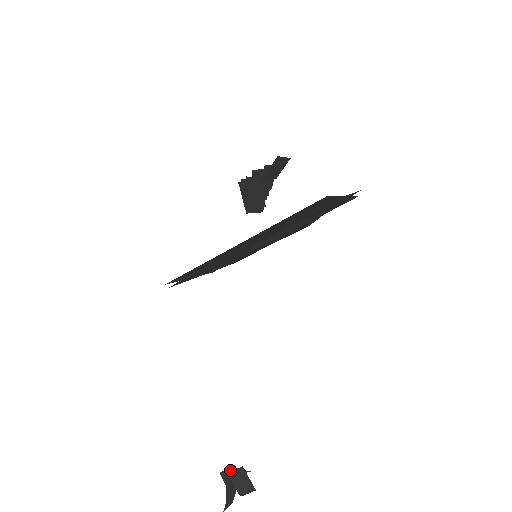
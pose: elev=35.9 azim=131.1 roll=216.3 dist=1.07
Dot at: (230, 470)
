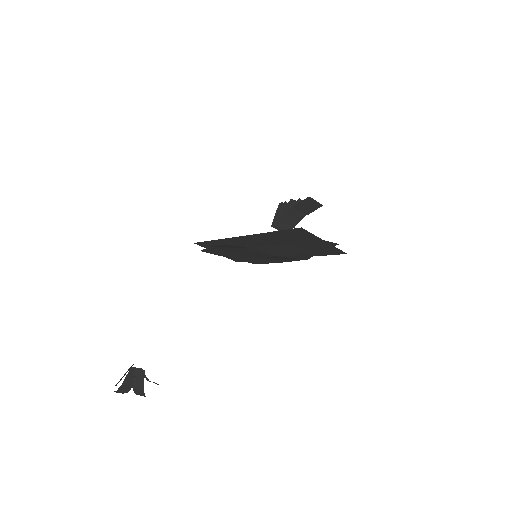
Dot at: occluded
